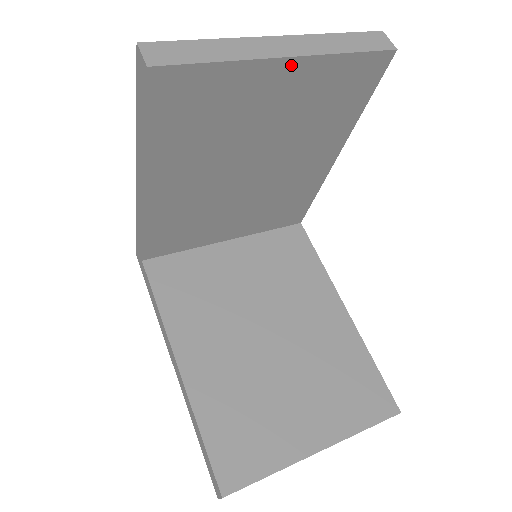
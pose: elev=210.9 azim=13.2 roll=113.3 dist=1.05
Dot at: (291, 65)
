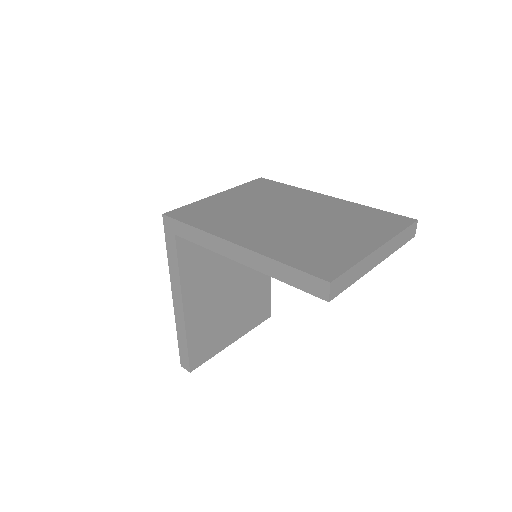
Dot at: occluded
